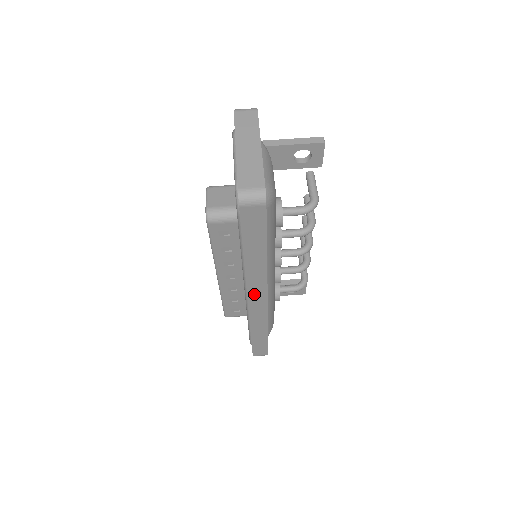
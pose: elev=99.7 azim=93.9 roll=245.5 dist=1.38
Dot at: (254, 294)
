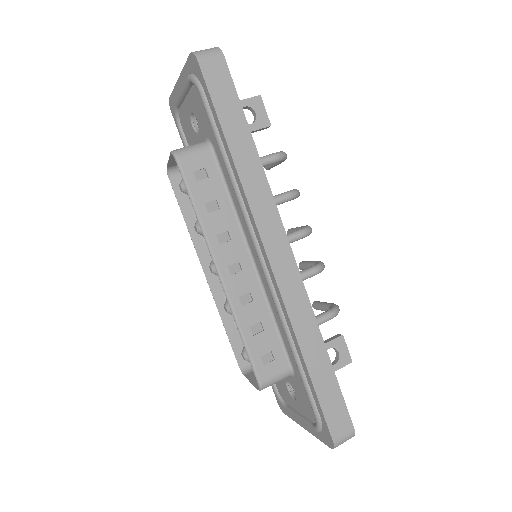
Dot at: (270, 239)
